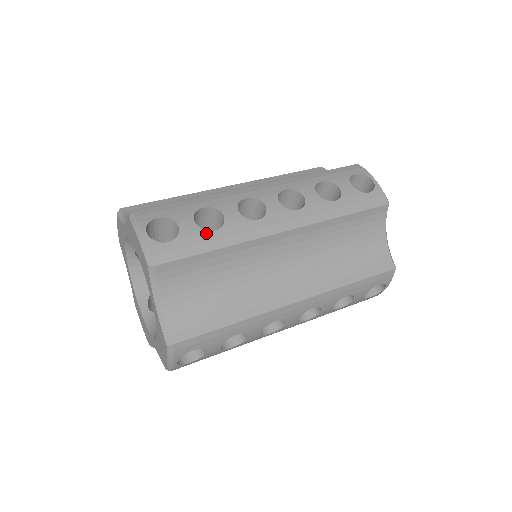
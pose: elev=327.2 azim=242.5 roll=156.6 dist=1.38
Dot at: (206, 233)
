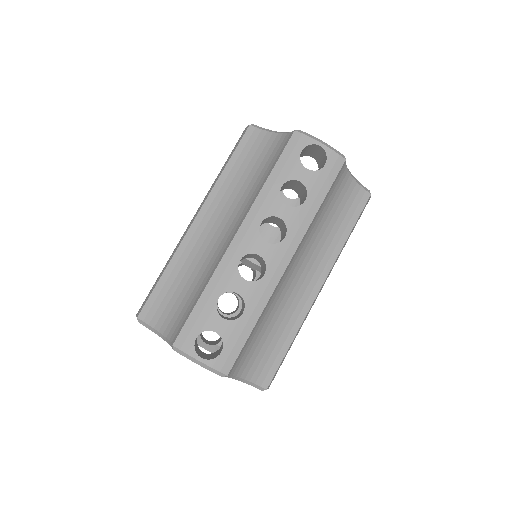
Dot at: (239, 321)
